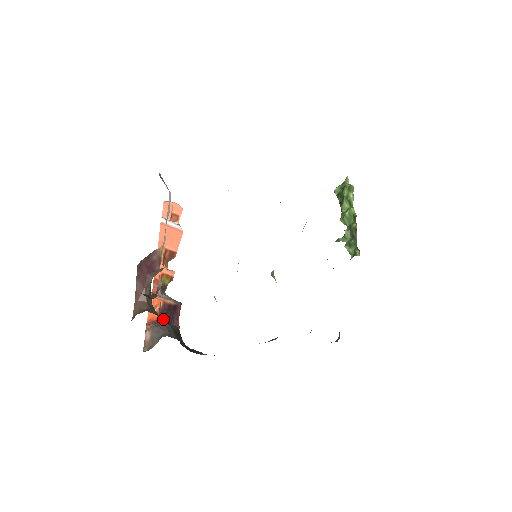
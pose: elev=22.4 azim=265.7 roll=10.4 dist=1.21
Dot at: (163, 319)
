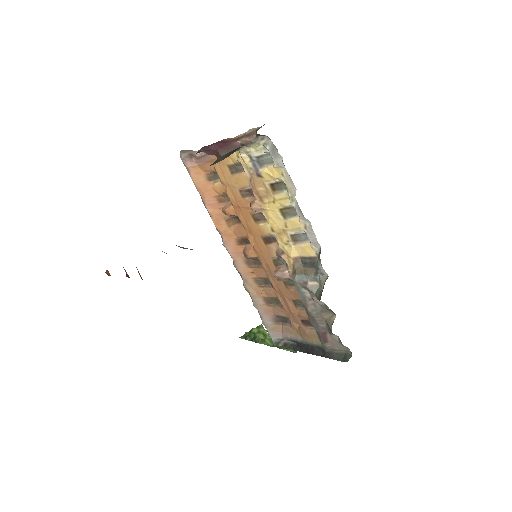
Dot at: occluded
